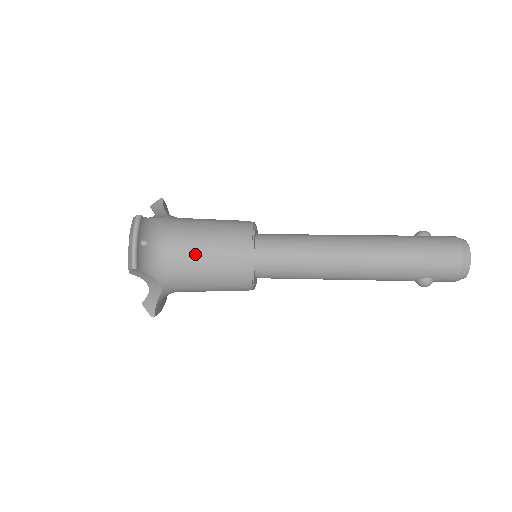
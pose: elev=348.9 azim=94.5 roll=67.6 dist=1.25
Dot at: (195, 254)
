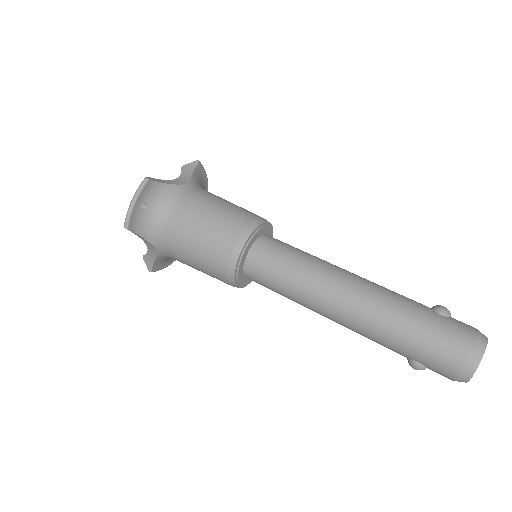
Dot at: (189, 234)
